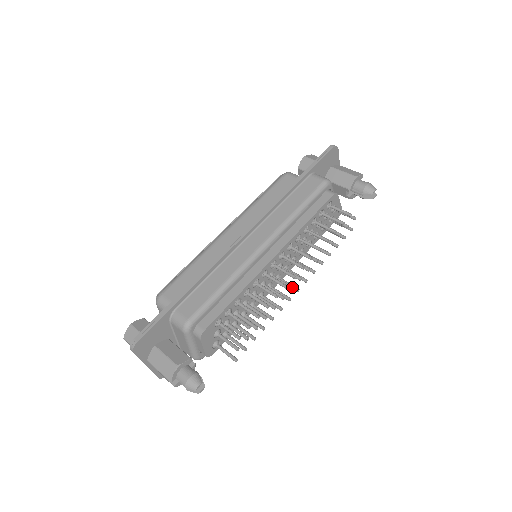
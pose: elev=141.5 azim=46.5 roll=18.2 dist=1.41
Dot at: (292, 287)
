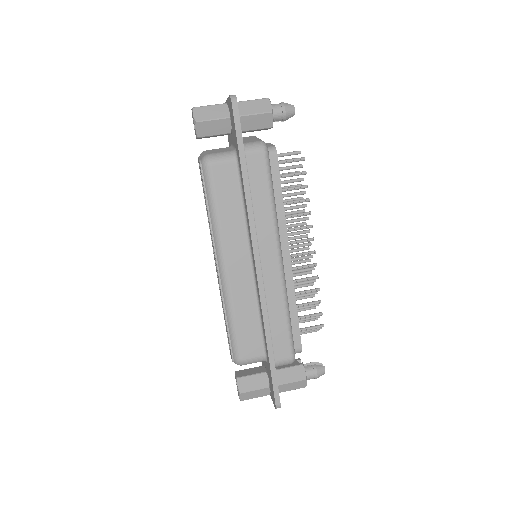
Dot at: occluded
